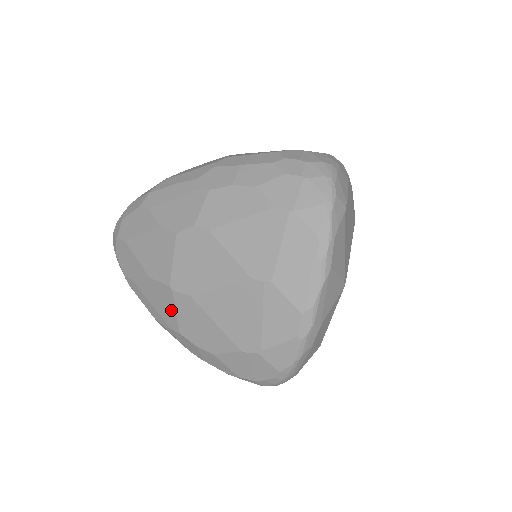
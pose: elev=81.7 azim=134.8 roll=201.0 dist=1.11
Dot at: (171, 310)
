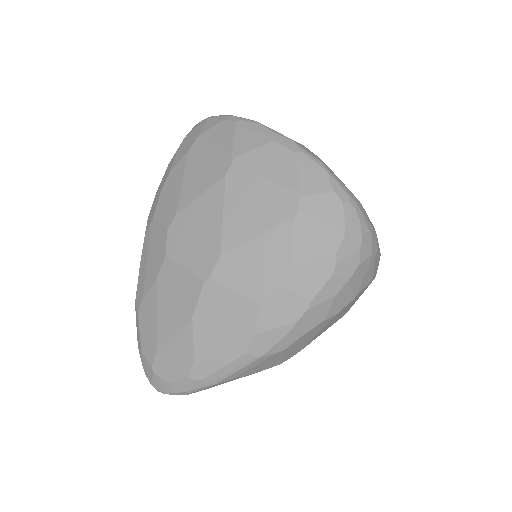
Dot at: (231, 300)
